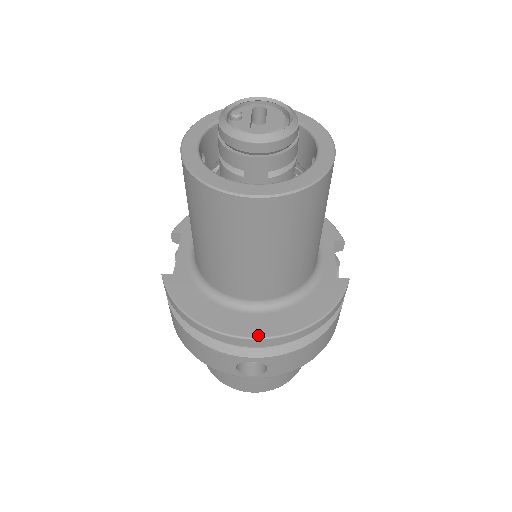
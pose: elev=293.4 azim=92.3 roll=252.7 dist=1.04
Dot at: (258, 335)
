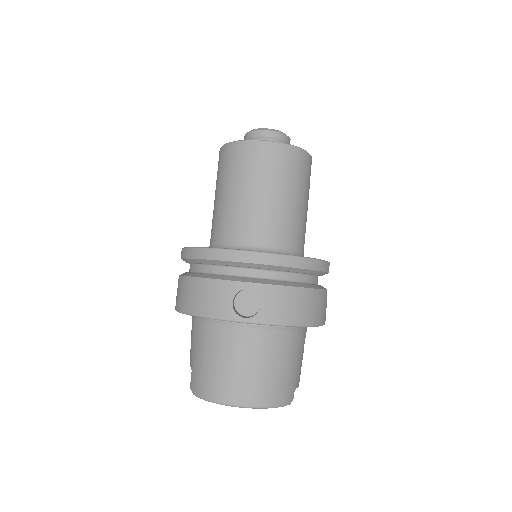
Dot at: (257, 251)
